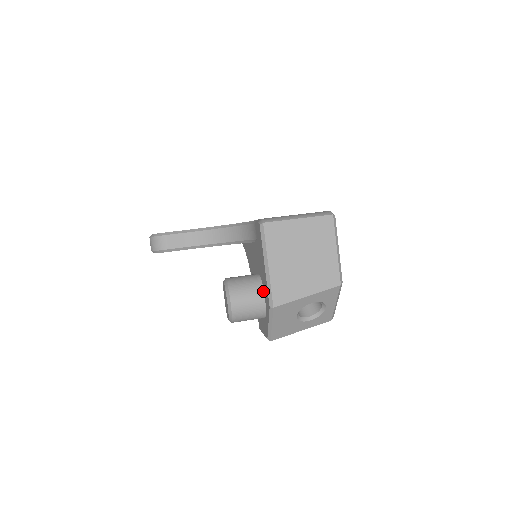
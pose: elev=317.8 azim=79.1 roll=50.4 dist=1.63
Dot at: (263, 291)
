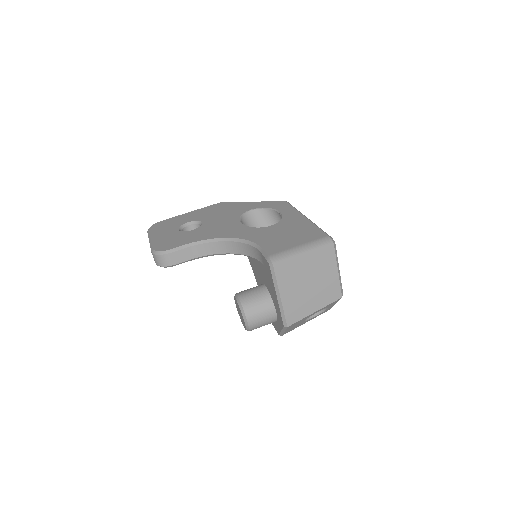
Dot at: (274, 307)
